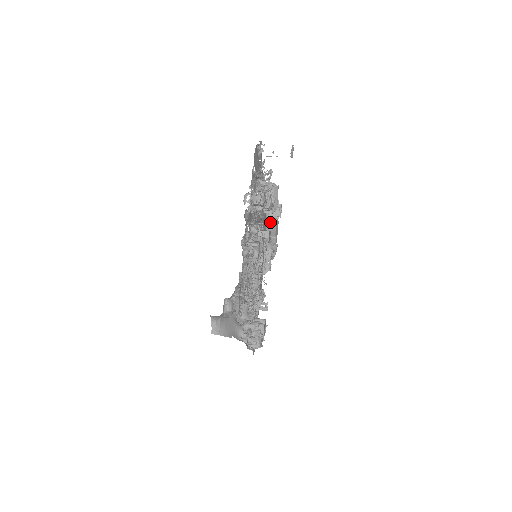
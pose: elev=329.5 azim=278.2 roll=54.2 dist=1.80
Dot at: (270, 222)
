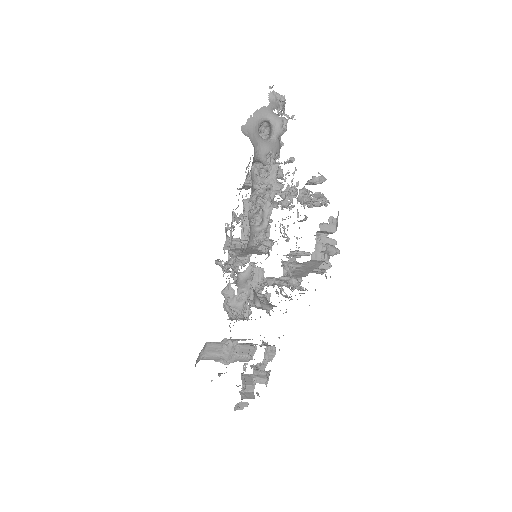
Dot at: (237, 386)
